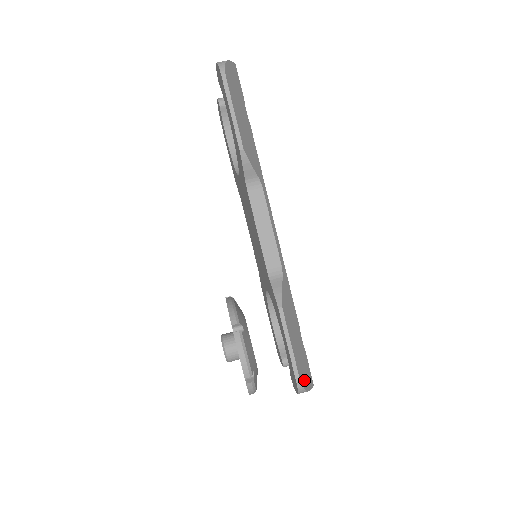
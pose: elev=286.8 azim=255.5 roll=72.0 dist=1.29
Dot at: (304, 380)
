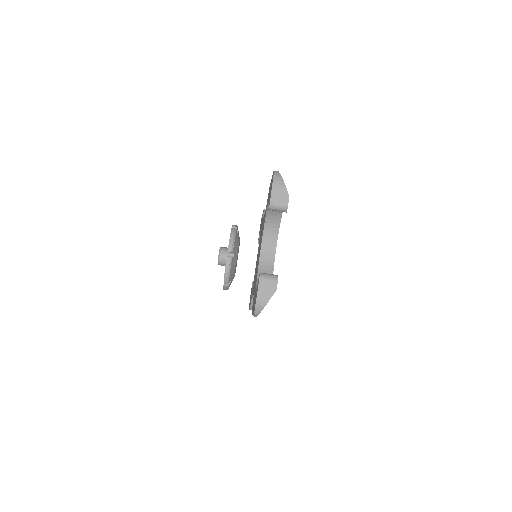
Dot at: occluded
